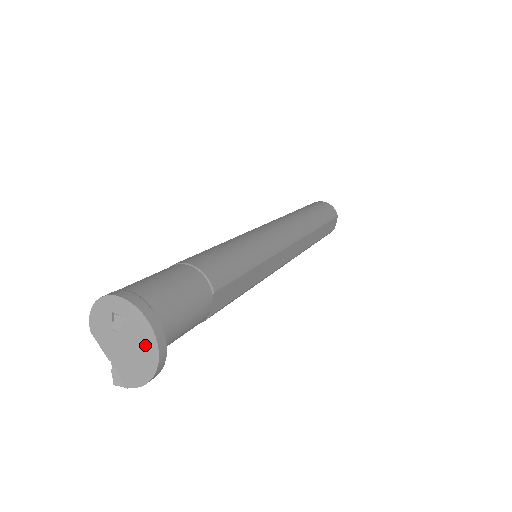
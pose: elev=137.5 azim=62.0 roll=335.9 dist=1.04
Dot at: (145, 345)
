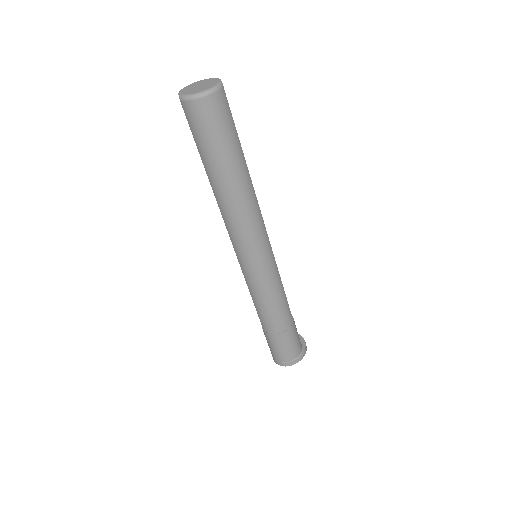
Dot at: occluded
